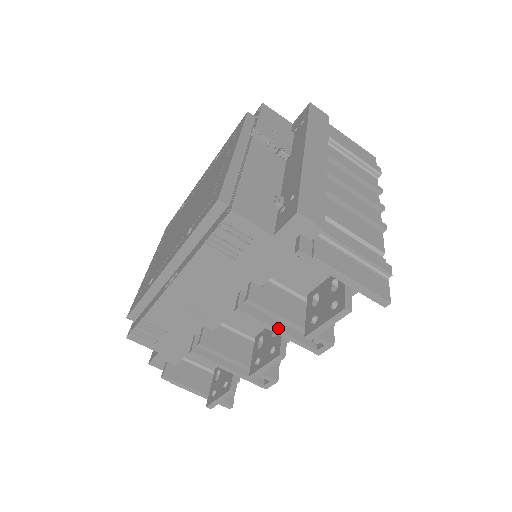
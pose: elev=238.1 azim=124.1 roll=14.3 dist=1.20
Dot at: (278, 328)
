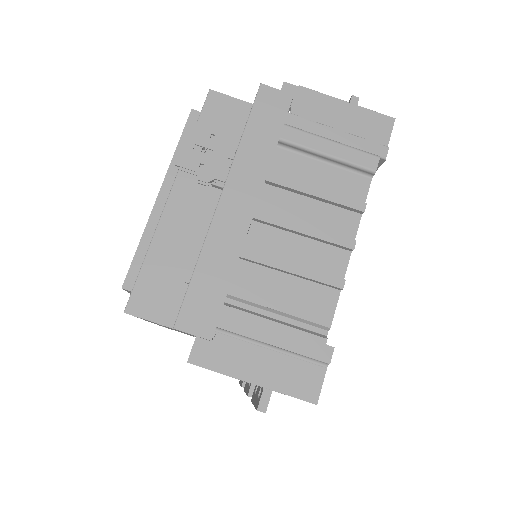
Dot at: occluded
